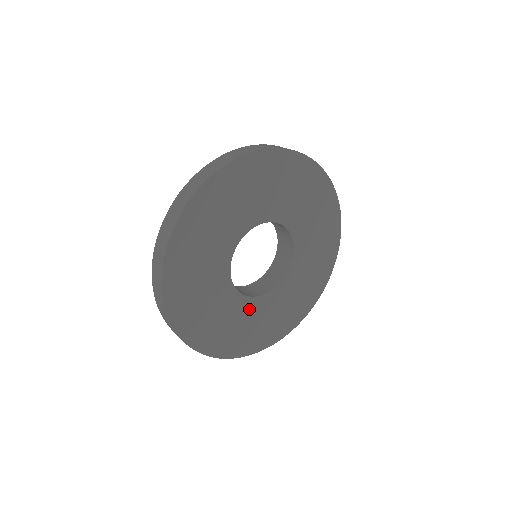
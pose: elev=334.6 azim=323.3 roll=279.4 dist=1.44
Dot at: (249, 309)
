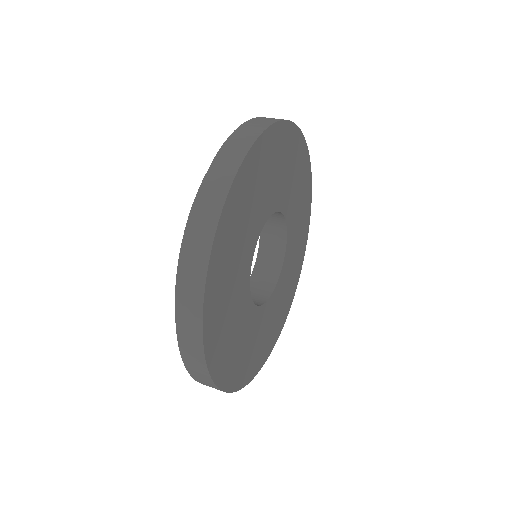
Dot at: (259, 321)
